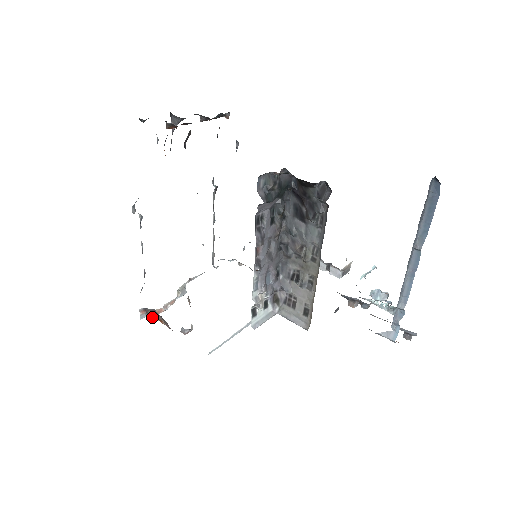
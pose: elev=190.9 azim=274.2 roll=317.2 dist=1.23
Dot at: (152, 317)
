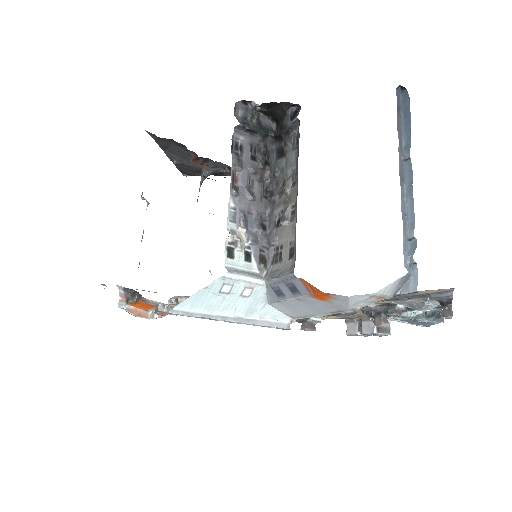
Dot at: (130, 301)
